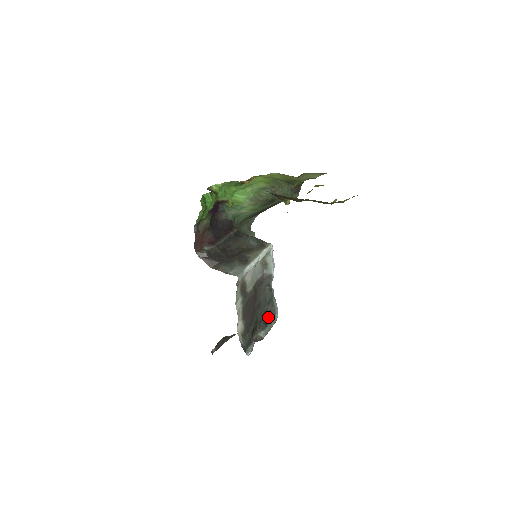
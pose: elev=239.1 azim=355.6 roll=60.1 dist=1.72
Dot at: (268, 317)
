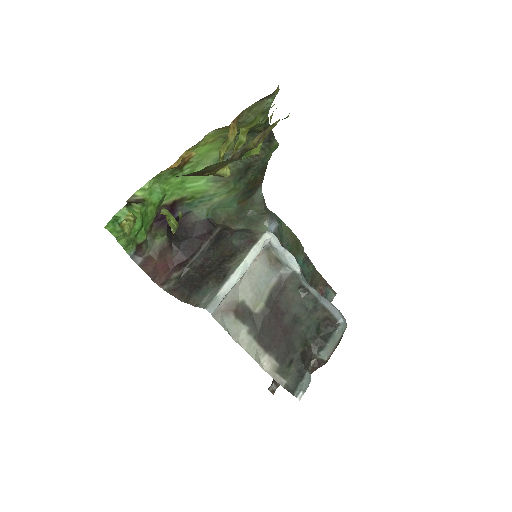
Dot at: (328, 326)
